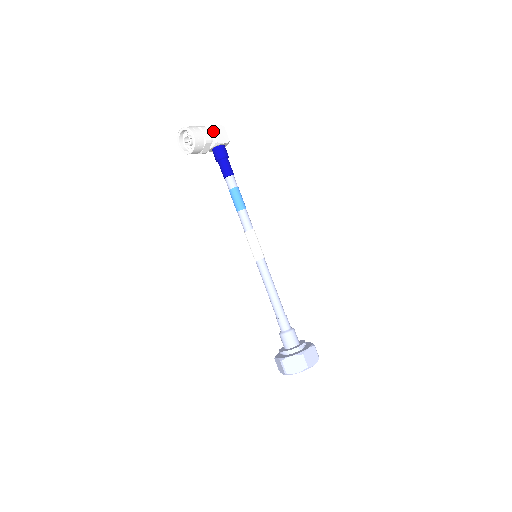
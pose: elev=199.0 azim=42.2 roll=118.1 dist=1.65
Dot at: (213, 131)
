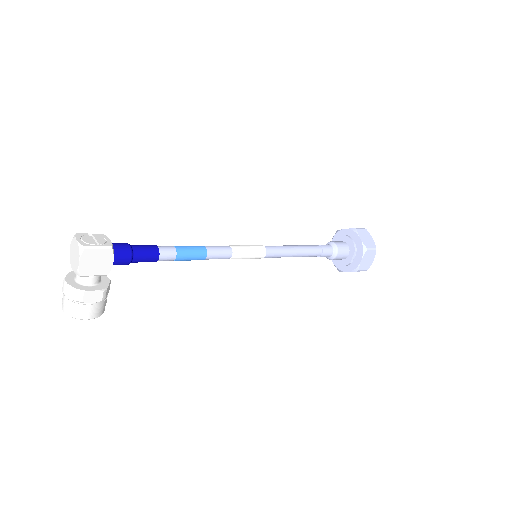
Dot at: (88, 276)
